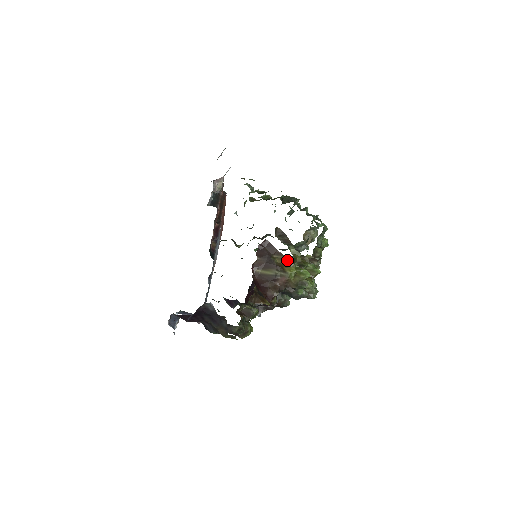
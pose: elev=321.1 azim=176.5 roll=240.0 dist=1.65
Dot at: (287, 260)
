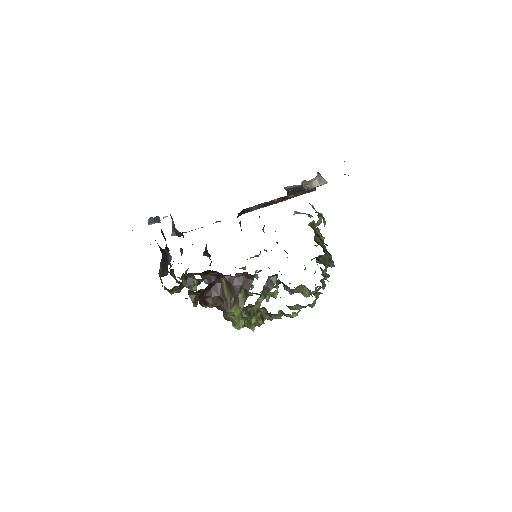
Dot at: (244, 303)
